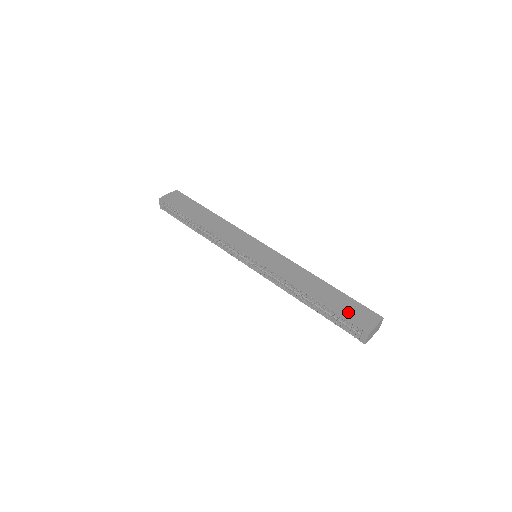
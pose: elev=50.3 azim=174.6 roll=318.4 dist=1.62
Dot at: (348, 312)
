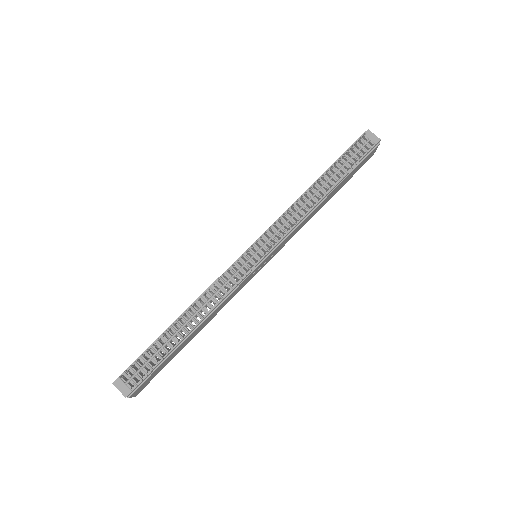
Dot at: occluded
